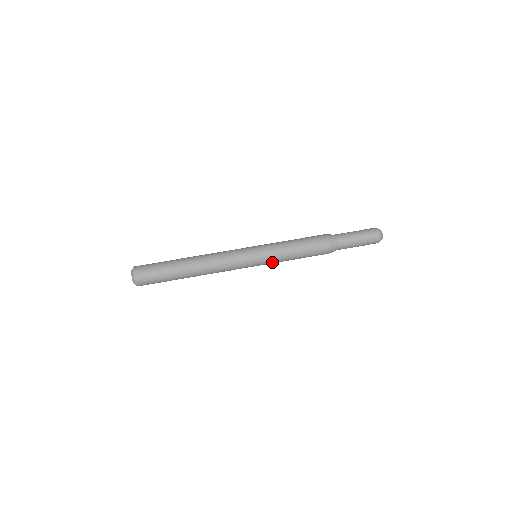
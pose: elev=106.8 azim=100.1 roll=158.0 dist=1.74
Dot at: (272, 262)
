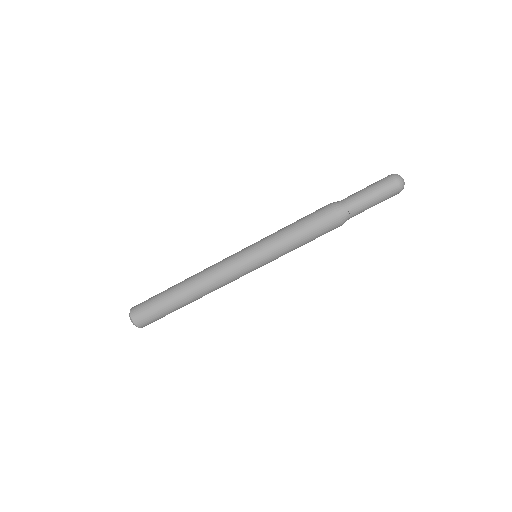
Dot at: occluded
